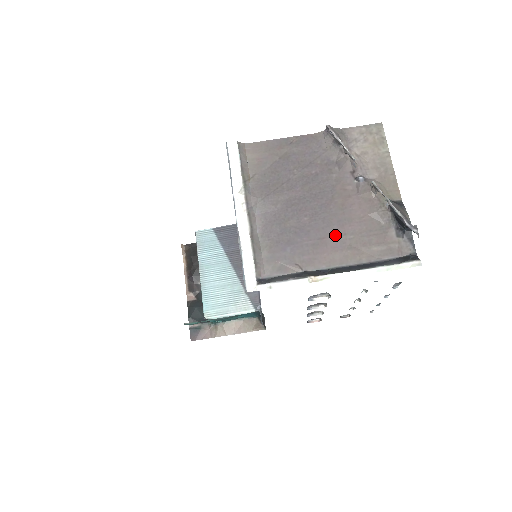
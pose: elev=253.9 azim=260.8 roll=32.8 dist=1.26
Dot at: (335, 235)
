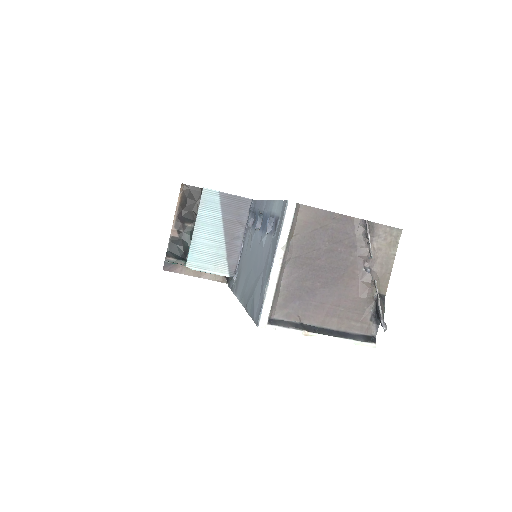
Dot at: (332, 304)
